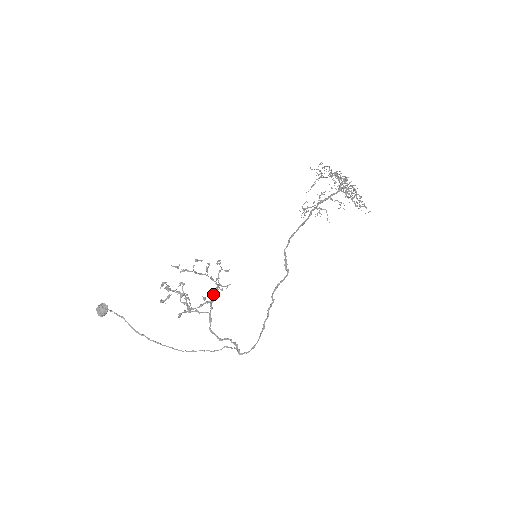
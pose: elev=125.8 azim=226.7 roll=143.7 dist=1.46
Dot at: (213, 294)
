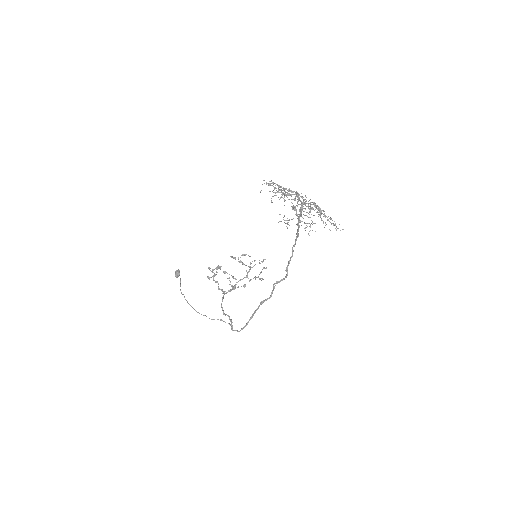
Dot at: (238, 281)
